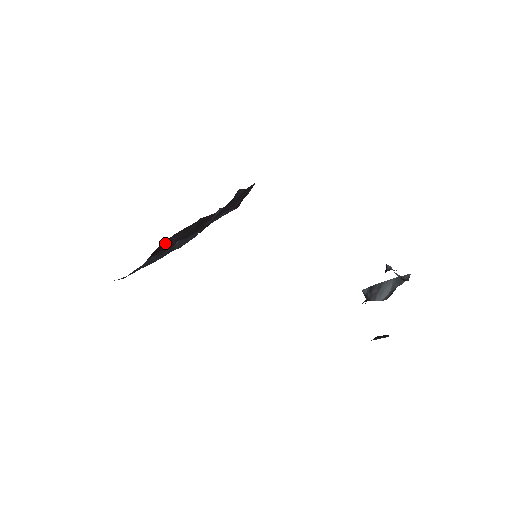
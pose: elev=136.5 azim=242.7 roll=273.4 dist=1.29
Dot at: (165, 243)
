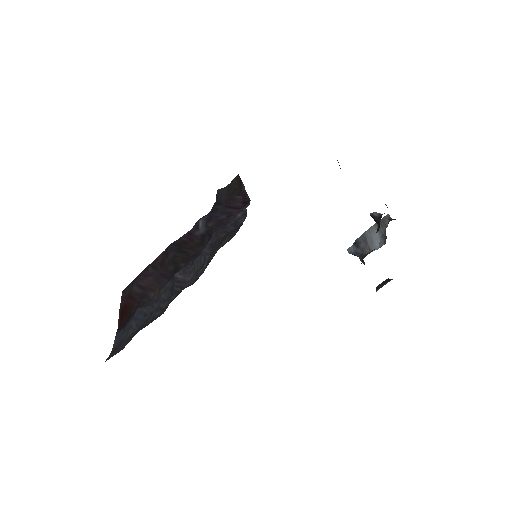
Dot at: (132, 292)
